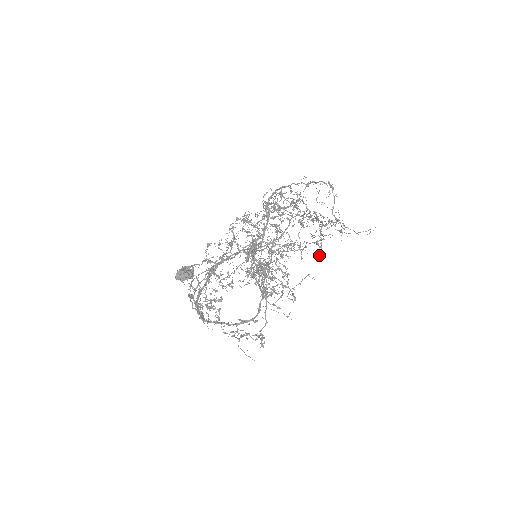
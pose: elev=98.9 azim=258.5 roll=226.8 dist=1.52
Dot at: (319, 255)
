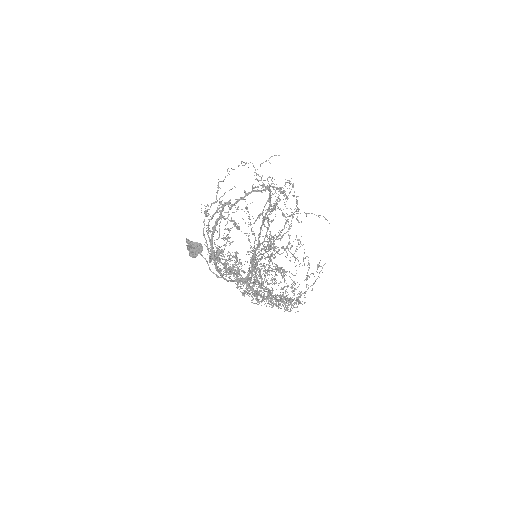
Dot at: (296, 199)
